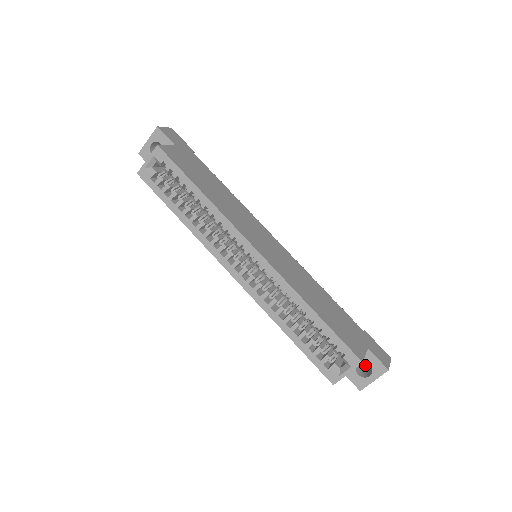
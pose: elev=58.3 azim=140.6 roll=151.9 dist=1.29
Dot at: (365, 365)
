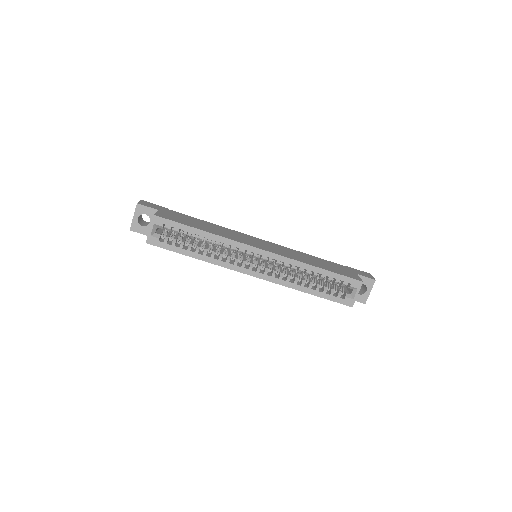
Dot at: occluded
